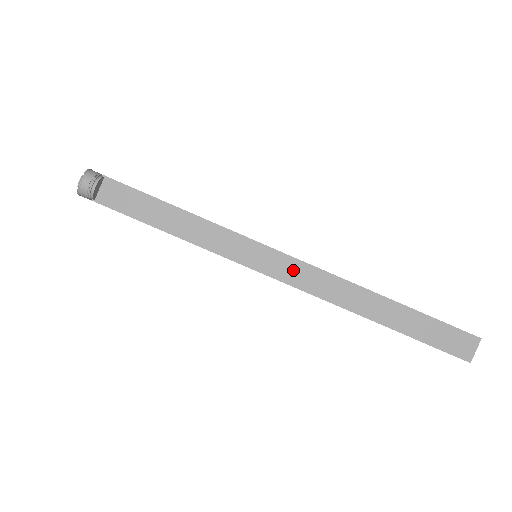
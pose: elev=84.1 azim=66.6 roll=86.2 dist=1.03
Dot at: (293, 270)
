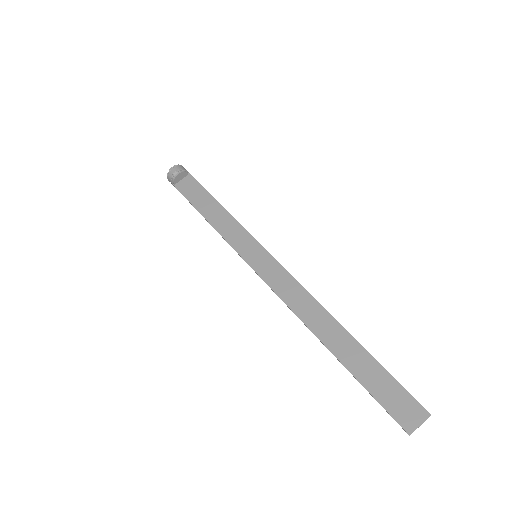
Dot at: (278, 277)
